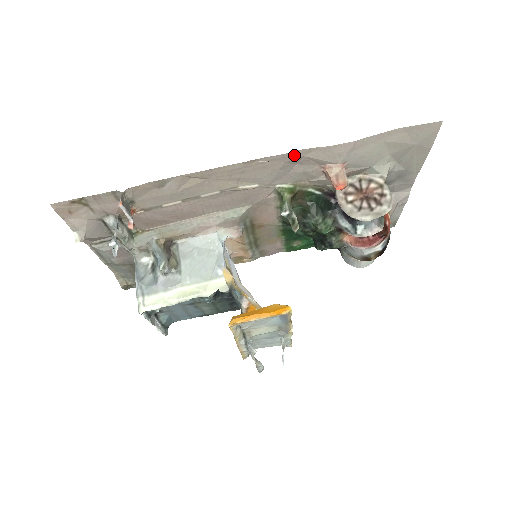
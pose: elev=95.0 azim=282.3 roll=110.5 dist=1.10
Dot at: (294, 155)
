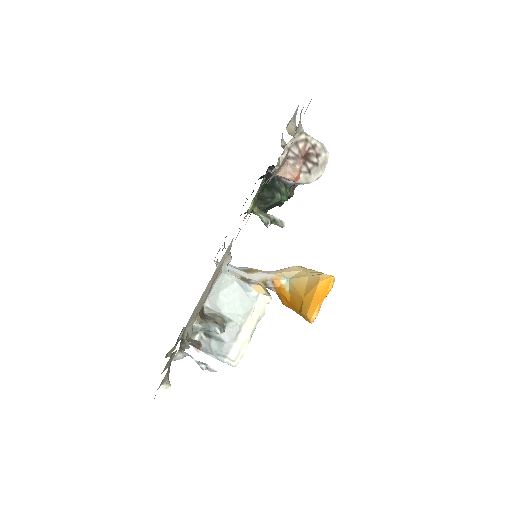
Dot at: occluded
